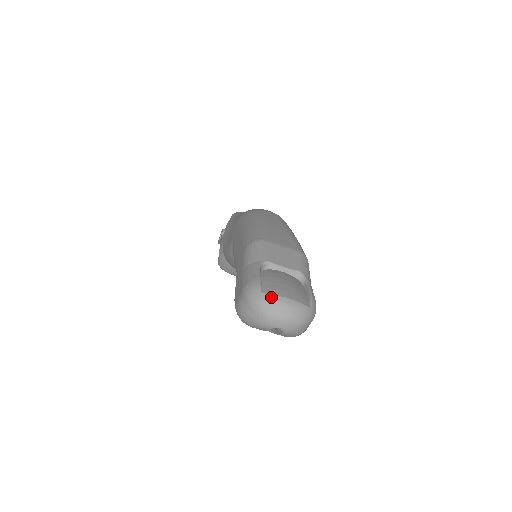
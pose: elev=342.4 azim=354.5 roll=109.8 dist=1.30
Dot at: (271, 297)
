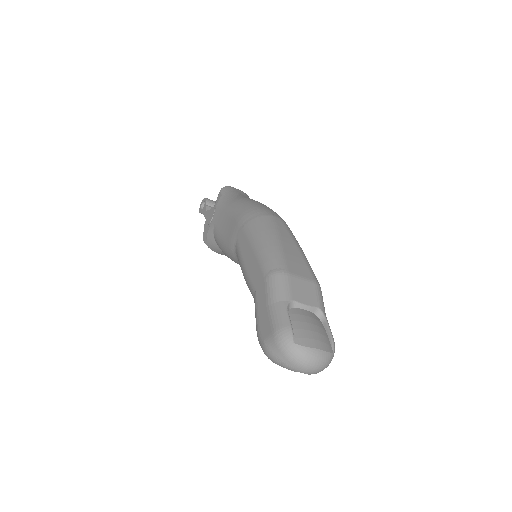
Dot at: (304, 349)
